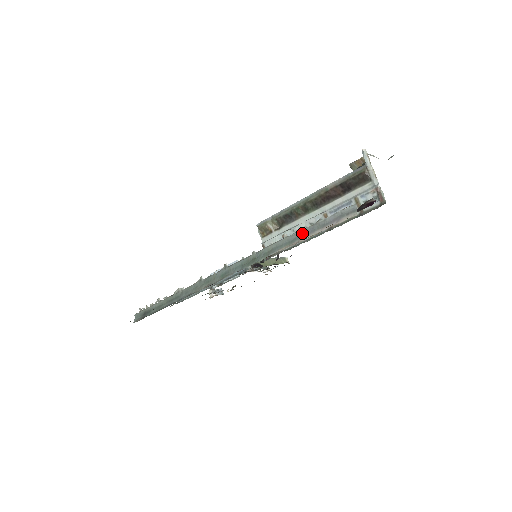
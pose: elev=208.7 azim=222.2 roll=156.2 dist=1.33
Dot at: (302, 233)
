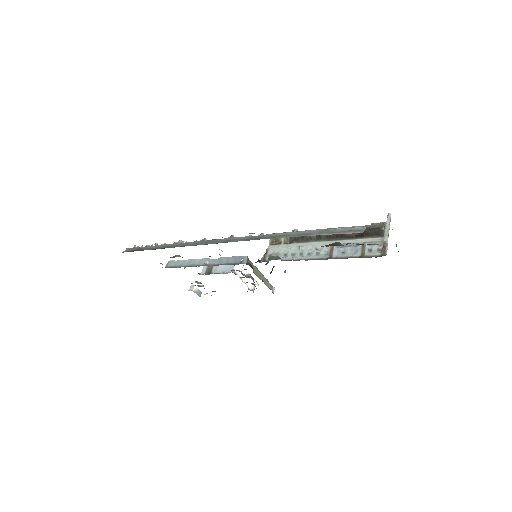
Dot at: (311, 232)
